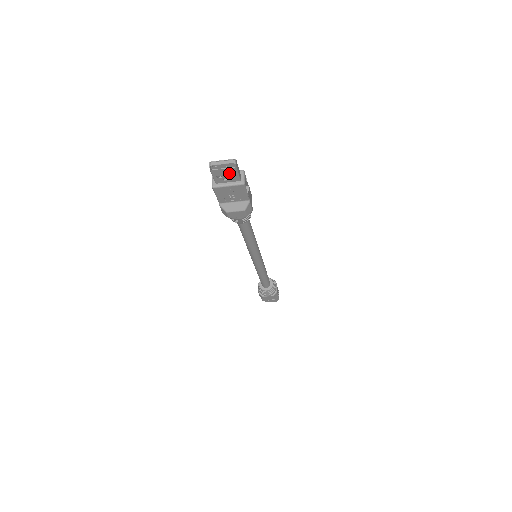
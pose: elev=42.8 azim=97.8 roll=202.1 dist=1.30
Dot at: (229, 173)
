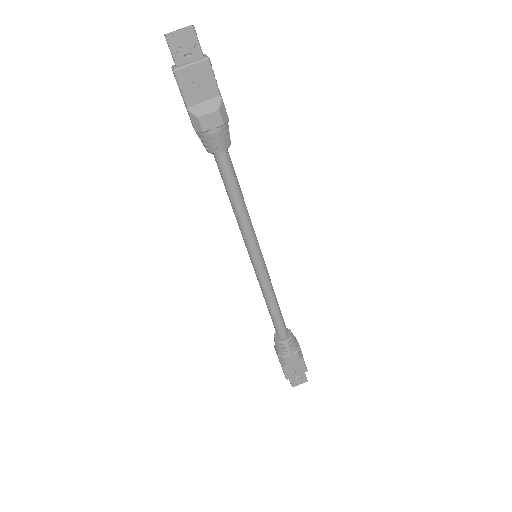
Dot at: (188, 41)
